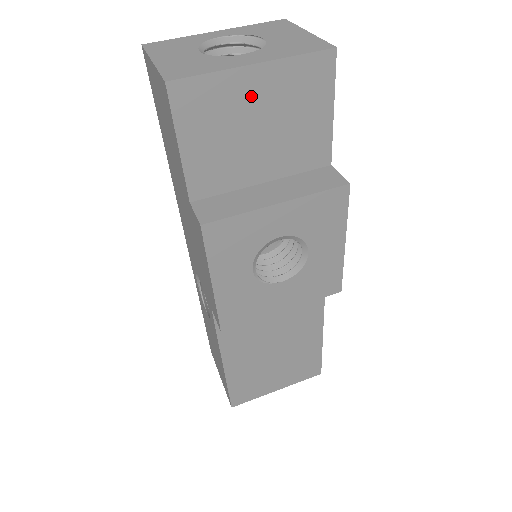
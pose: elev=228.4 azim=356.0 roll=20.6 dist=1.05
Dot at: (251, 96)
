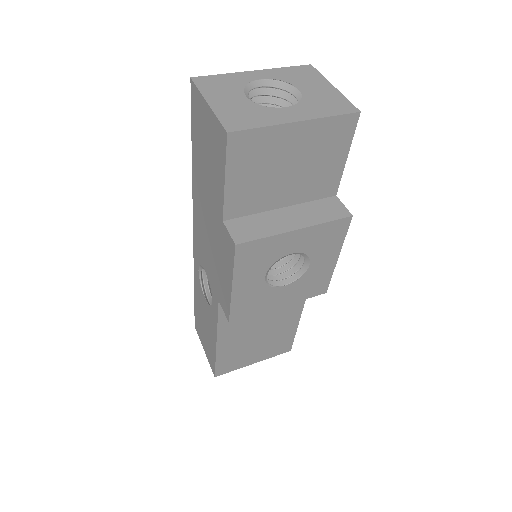
Dot at: (289, 144)
